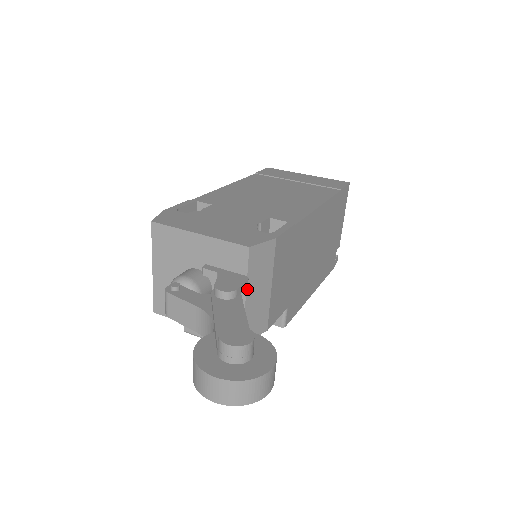
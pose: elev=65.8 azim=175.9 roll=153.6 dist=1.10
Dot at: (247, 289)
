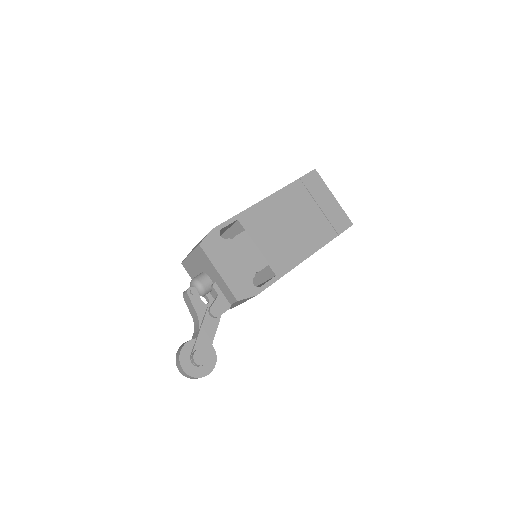
Dot at: occluded
